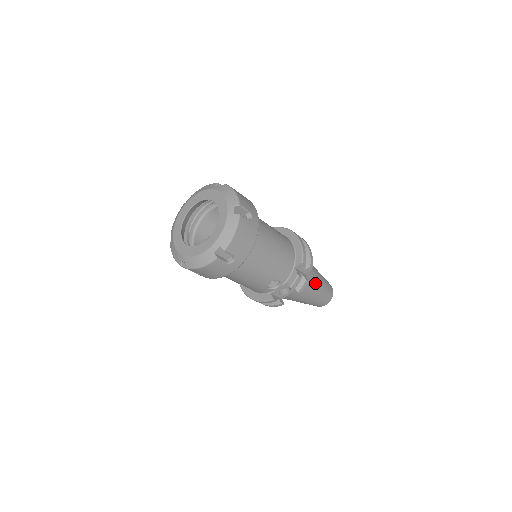
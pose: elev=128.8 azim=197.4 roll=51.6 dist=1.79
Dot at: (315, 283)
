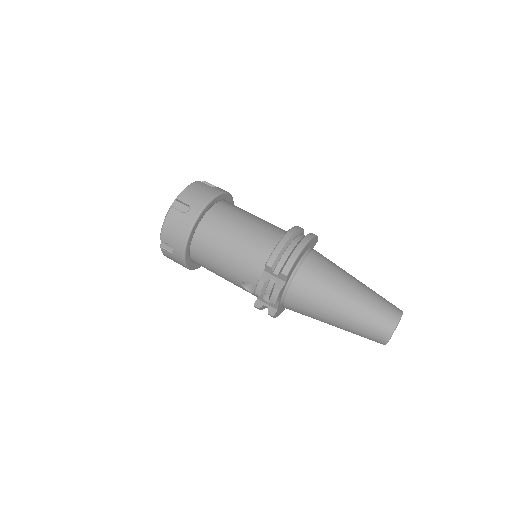
Dot at: (329, 301)
